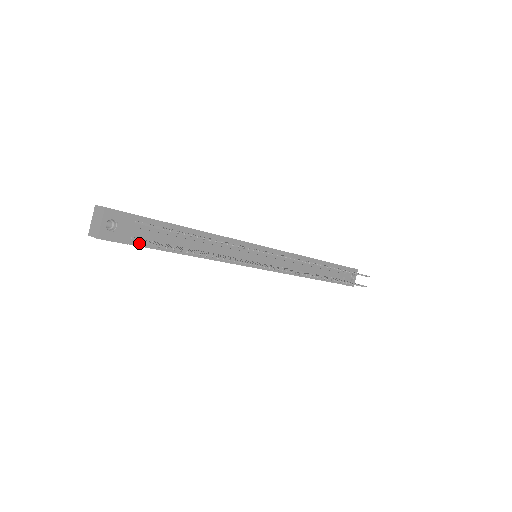
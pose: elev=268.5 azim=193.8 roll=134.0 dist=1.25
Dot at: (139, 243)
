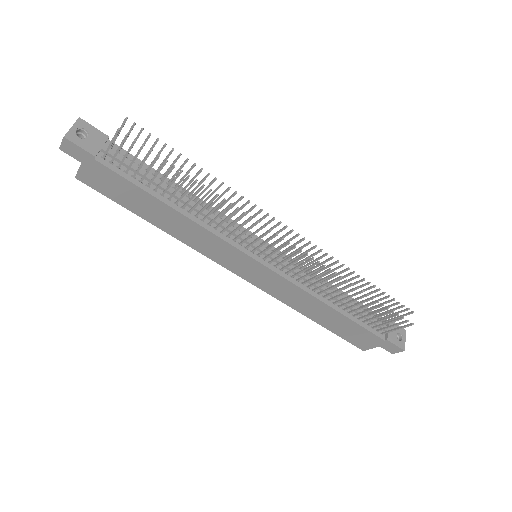
Dot at: (109, 165)
